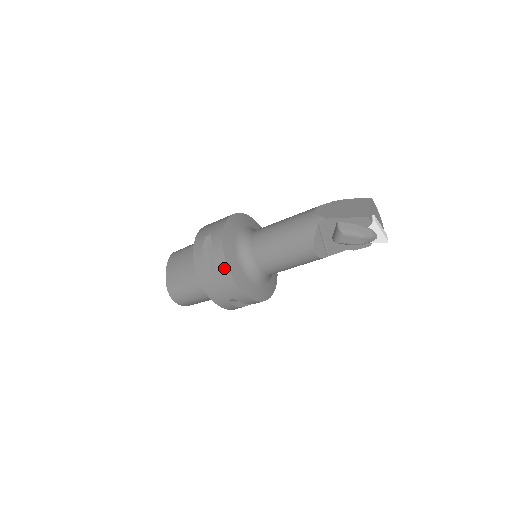
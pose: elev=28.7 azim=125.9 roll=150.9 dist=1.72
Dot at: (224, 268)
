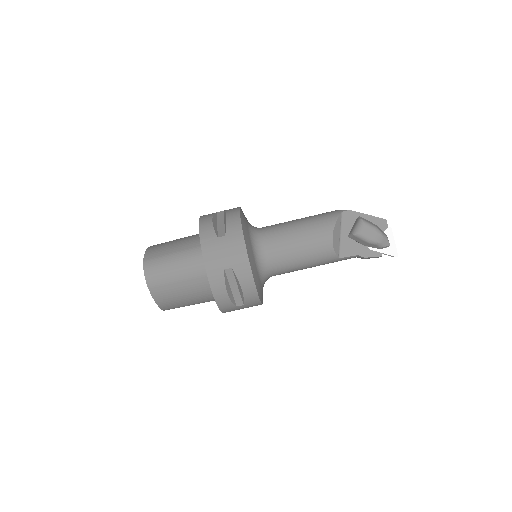
Dot at: (237, 227)
